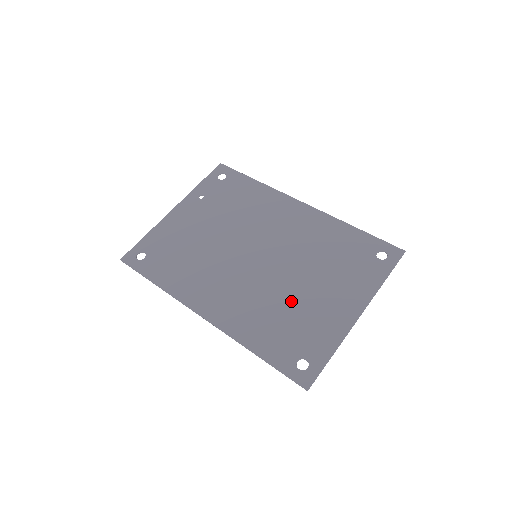
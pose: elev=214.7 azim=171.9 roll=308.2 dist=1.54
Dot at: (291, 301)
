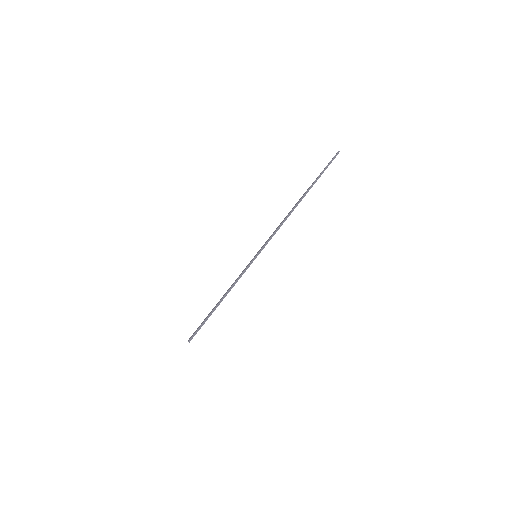
Dot at: occluded
